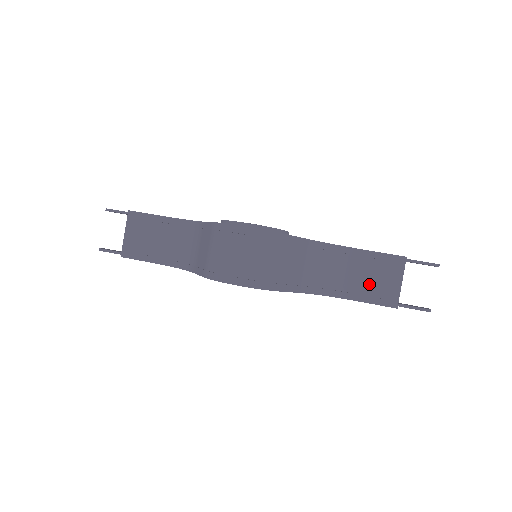
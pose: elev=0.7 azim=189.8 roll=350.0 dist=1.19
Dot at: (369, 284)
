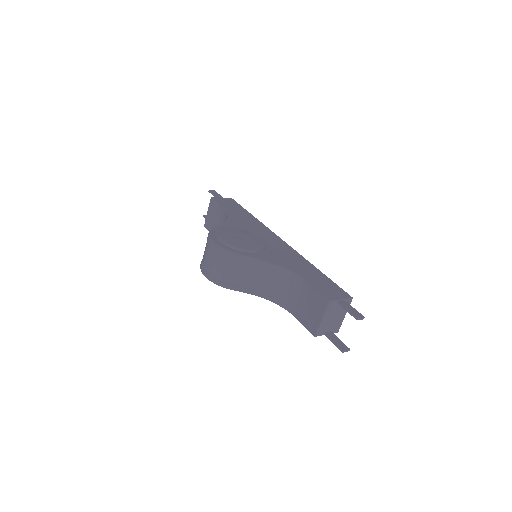
Dot at: (304, 309)
